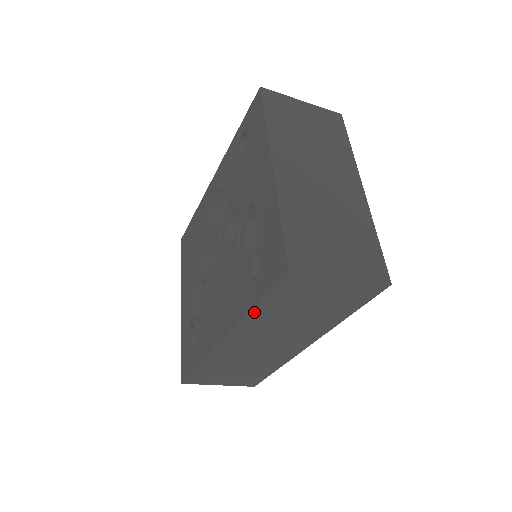
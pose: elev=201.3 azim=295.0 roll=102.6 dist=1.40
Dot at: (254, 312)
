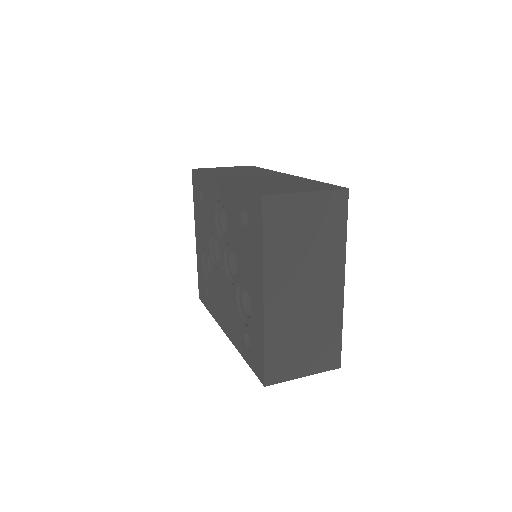
Dot at: occluded
